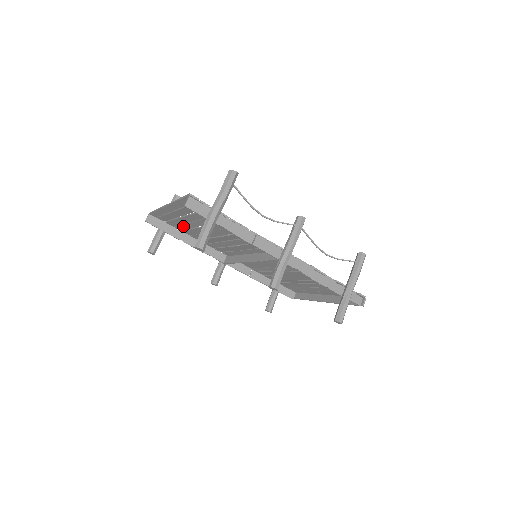
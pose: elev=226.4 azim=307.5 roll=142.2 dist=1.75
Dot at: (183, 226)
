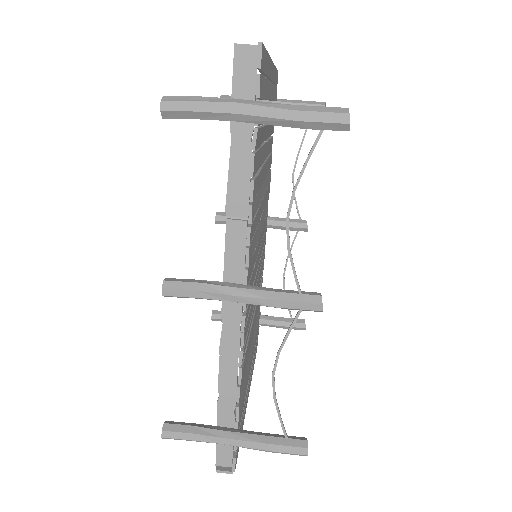
Dot at: occluded
